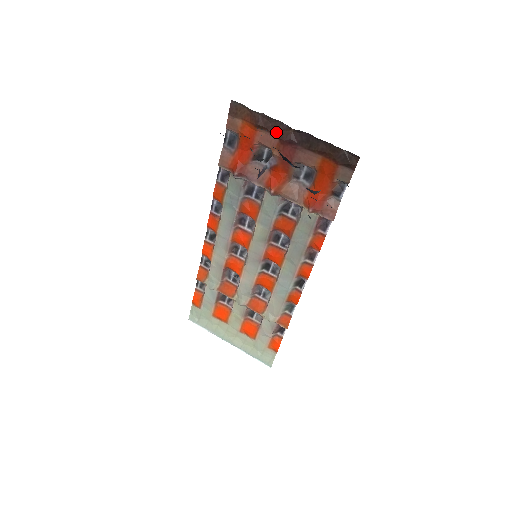
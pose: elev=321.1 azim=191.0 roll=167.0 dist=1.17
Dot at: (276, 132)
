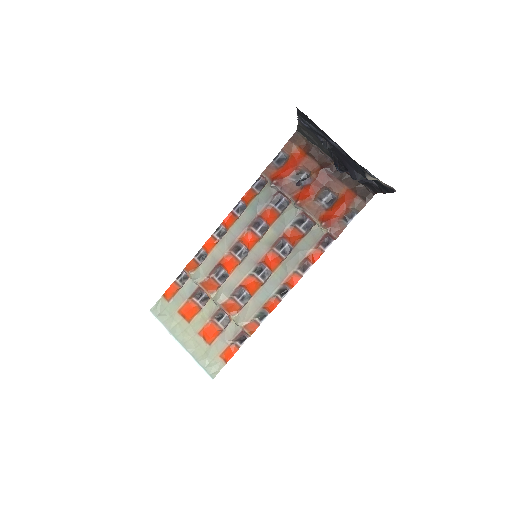
Dot at: (320, 161)
